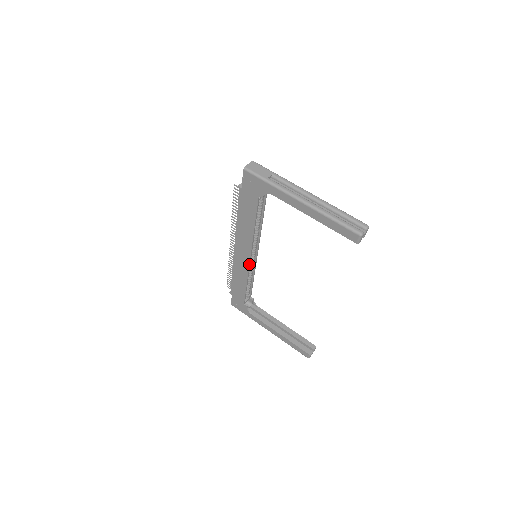
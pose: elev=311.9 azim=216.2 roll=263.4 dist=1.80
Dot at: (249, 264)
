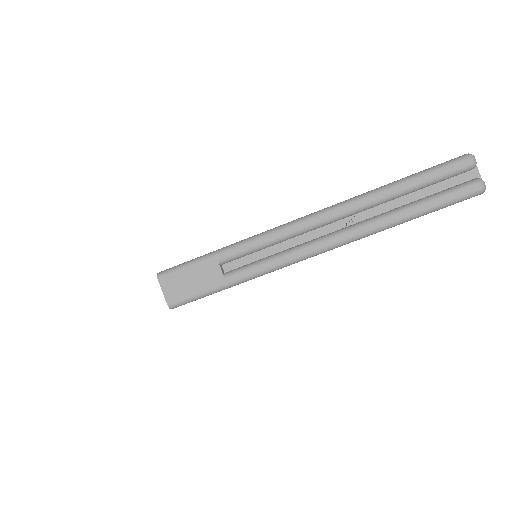
Dot at: occluded
